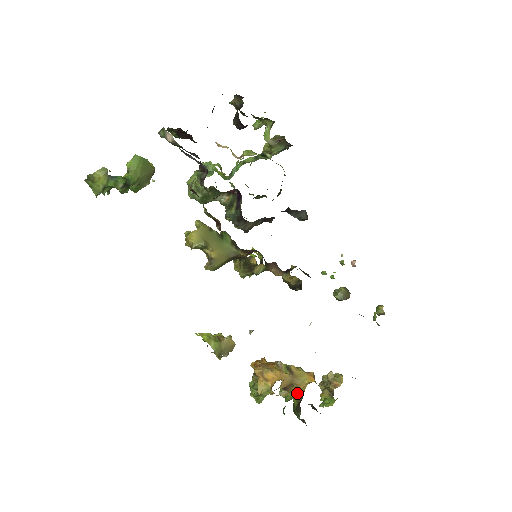
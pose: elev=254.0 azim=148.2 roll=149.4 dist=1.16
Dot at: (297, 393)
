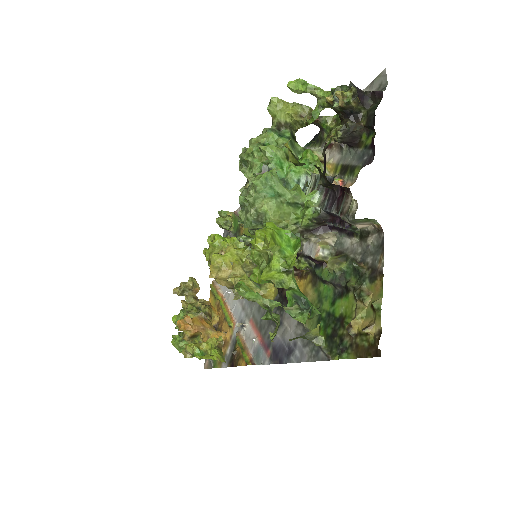
Dot at: occluded
